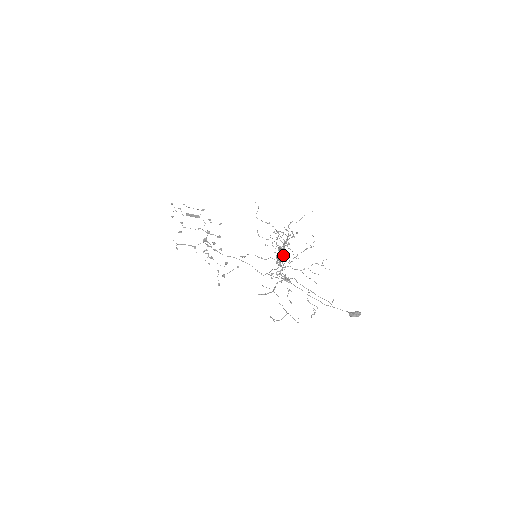
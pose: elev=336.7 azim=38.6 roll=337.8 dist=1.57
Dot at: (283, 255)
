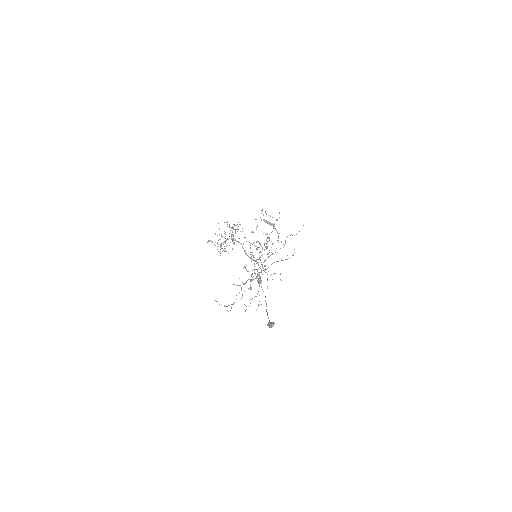
Dot at: occluded
